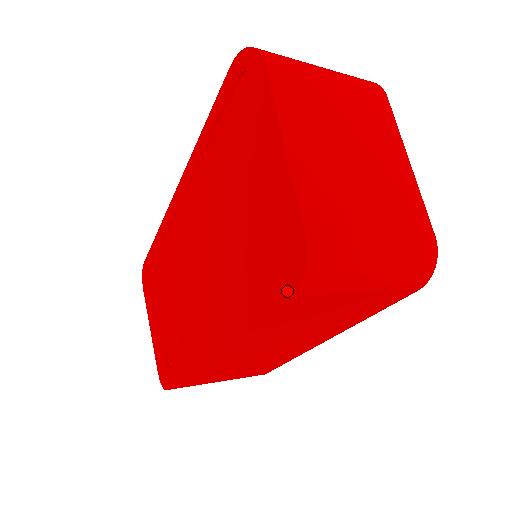
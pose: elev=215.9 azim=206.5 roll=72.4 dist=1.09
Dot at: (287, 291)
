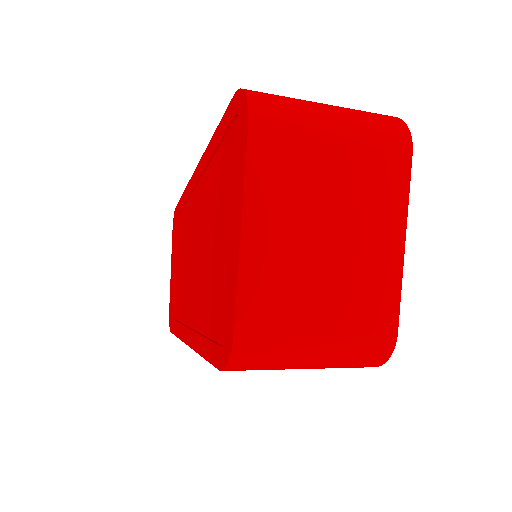
Dot at: (219, 363)
